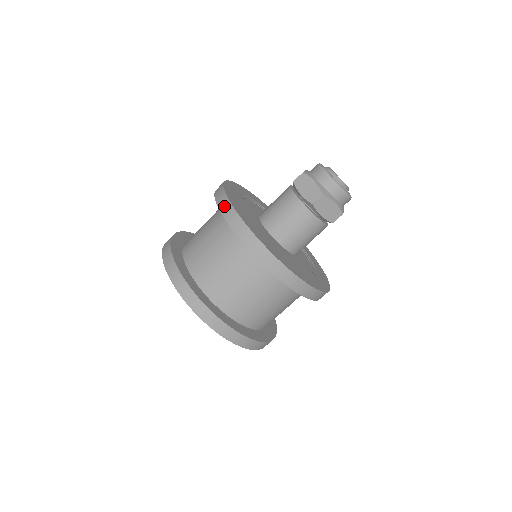
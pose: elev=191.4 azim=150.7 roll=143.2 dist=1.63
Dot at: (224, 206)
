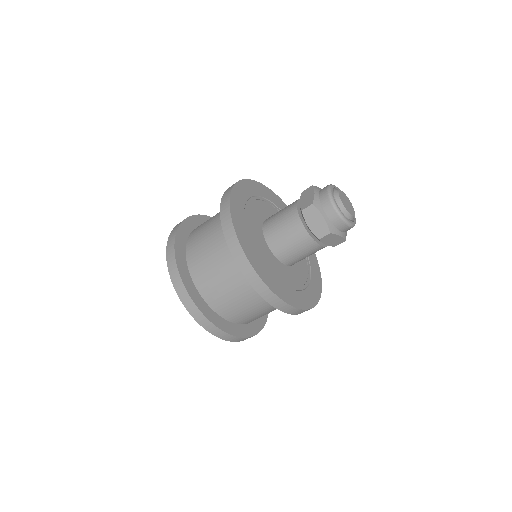
Dot at: (230, 187)
